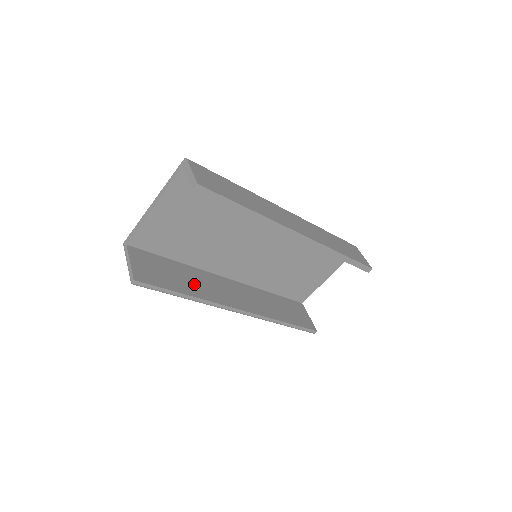
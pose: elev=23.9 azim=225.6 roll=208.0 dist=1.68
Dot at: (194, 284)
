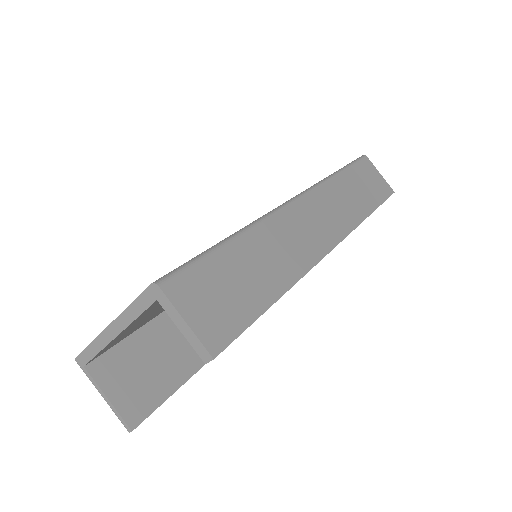
Dot at: occluded
